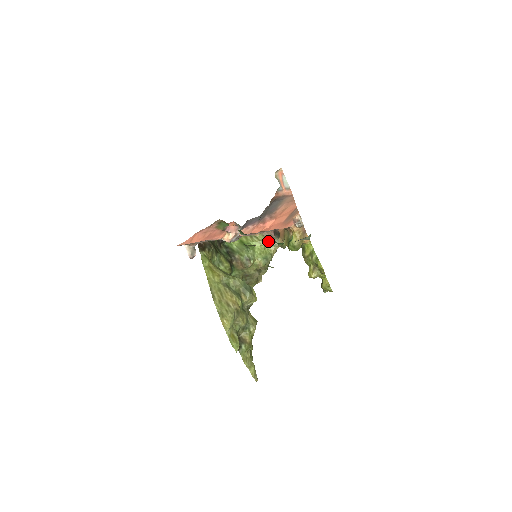
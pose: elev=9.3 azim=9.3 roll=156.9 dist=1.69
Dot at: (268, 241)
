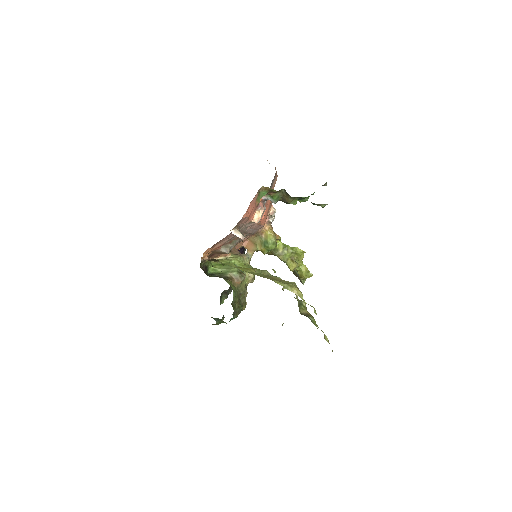
Dot at: (242, 256)
